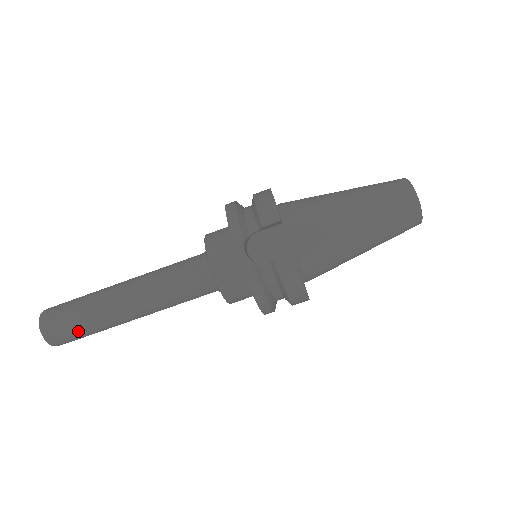
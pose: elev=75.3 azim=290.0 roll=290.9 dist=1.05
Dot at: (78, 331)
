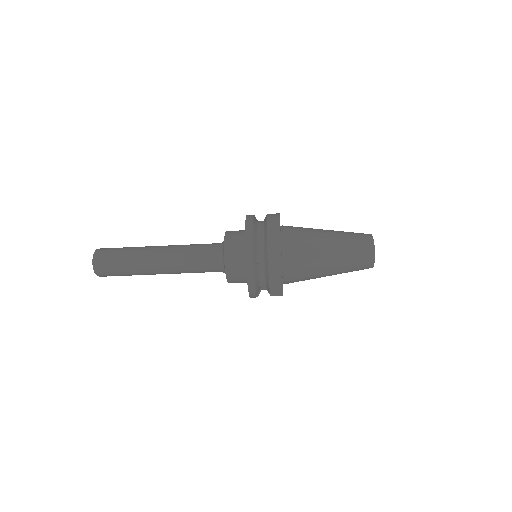
Dot at: occluded
